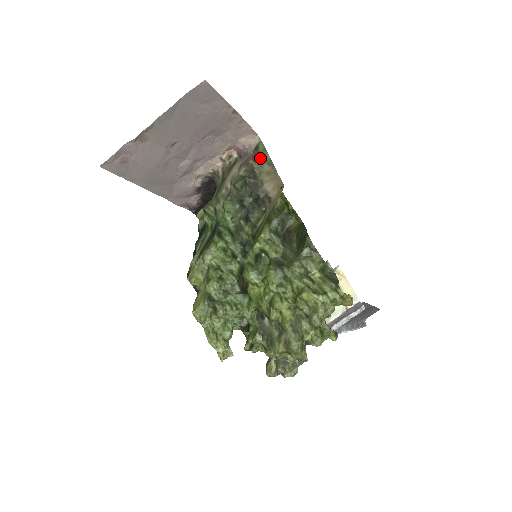
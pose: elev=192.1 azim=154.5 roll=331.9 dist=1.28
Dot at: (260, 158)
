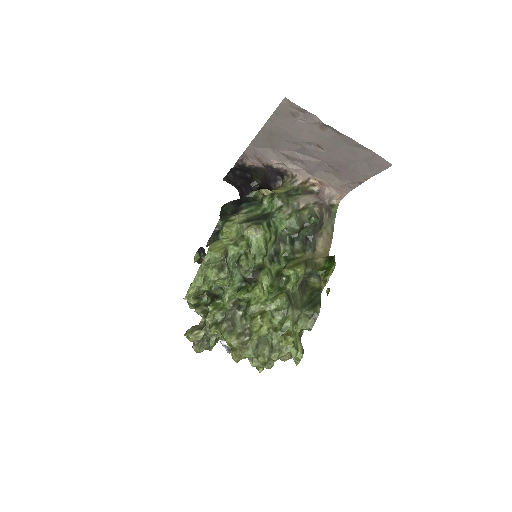
Dot at: (330, 216)
